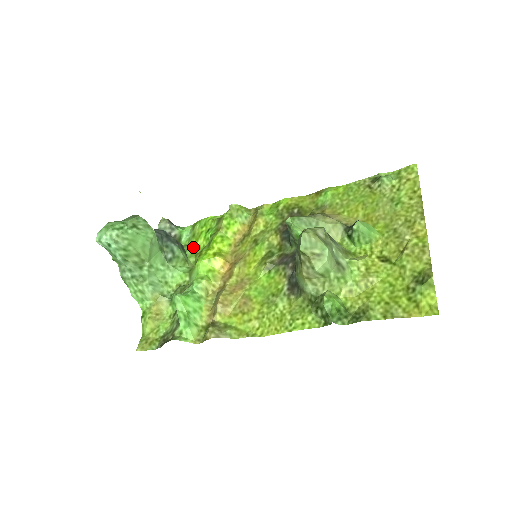
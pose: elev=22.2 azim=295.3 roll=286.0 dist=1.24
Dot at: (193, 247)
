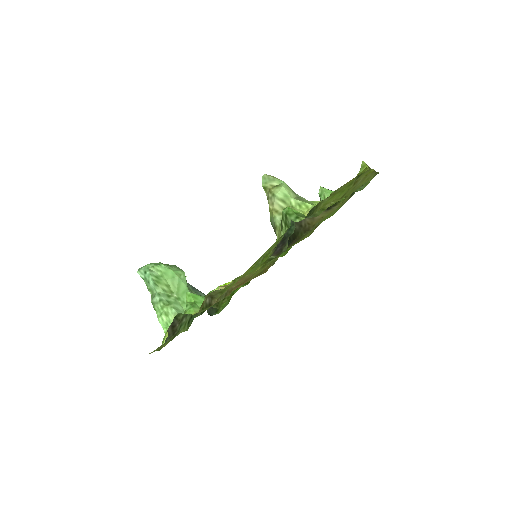
Dot at: (222, 304)
